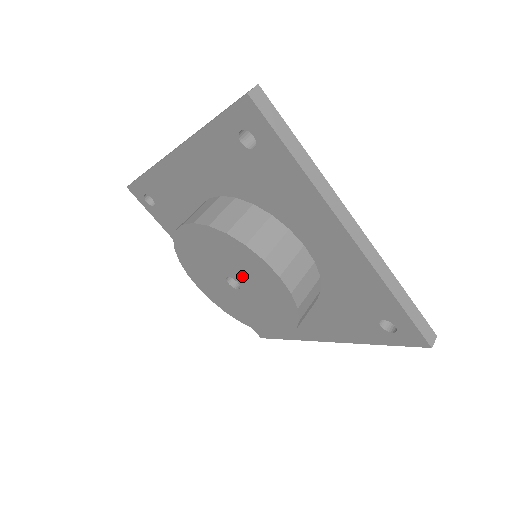
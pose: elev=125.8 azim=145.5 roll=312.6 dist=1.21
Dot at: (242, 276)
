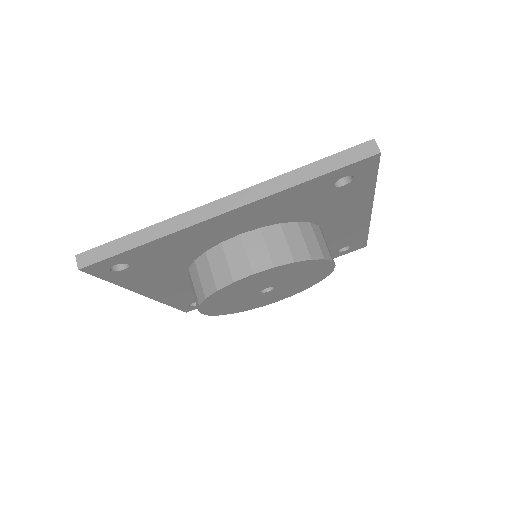
Dot at: (288, 281)
